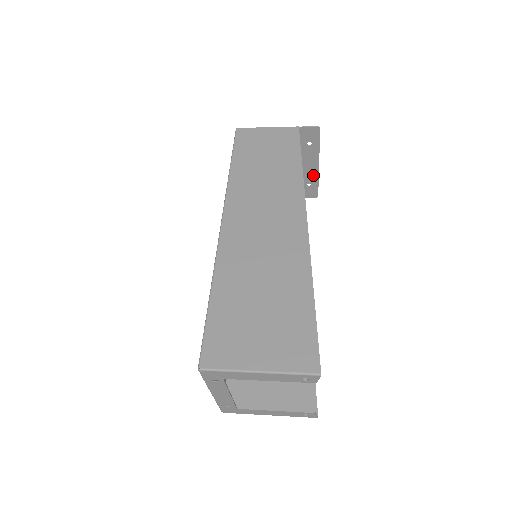
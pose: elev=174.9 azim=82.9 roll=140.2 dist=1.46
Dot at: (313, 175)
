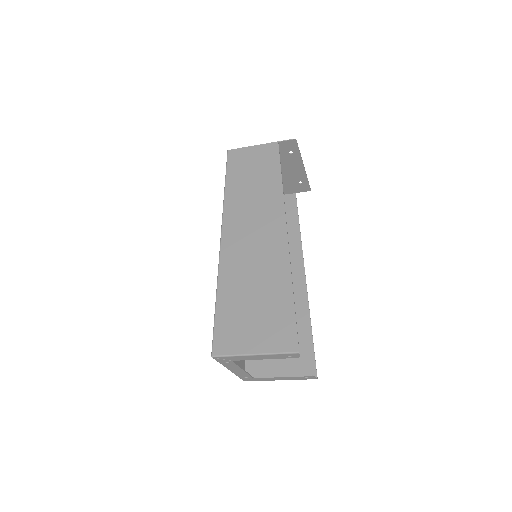
Dot at: (301, 175)
